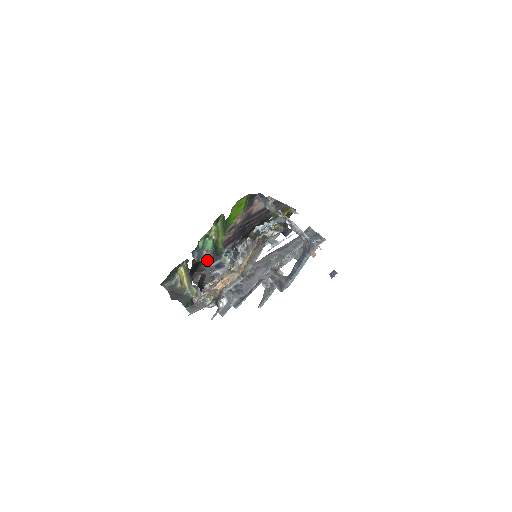
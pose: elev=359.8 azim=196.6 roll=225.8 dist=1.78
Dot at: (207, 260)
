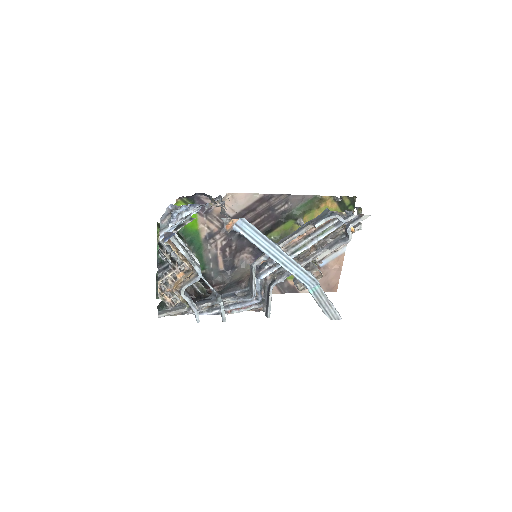
Dot at: (158, 265)
